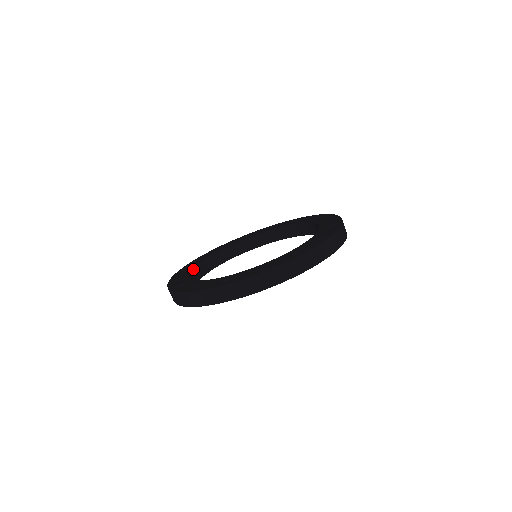
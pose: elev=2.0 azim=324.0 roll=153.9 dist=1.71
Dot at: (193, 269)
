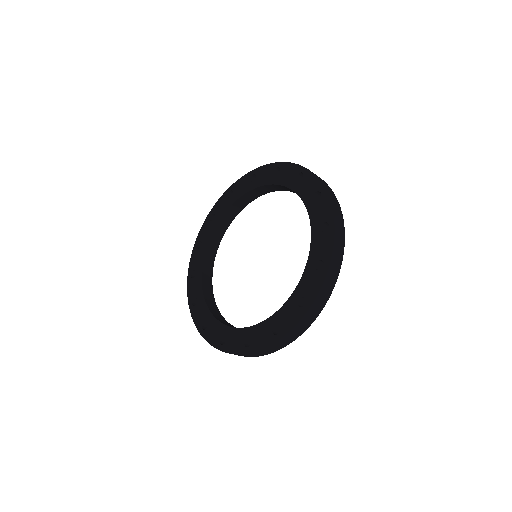
Dot at: (205, 300)
